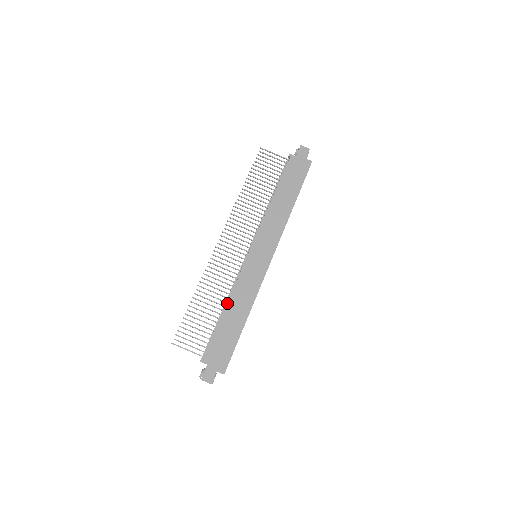
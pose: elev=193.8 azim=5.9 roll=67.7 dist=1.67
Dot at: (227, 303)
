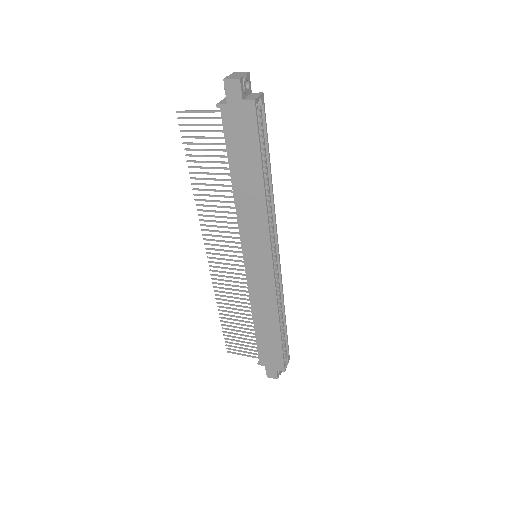
Dot at: (252, 316)
